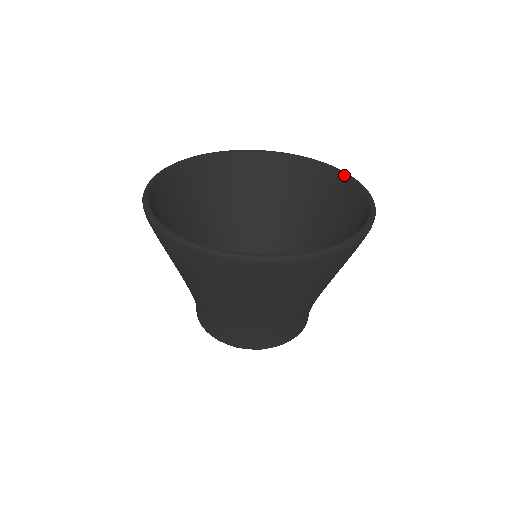
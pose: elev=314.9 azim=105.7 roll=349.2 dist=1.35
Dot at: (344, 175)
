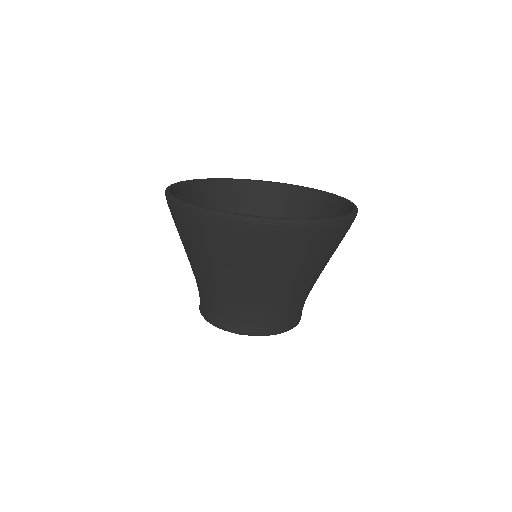
Dot at: (303, 188)
